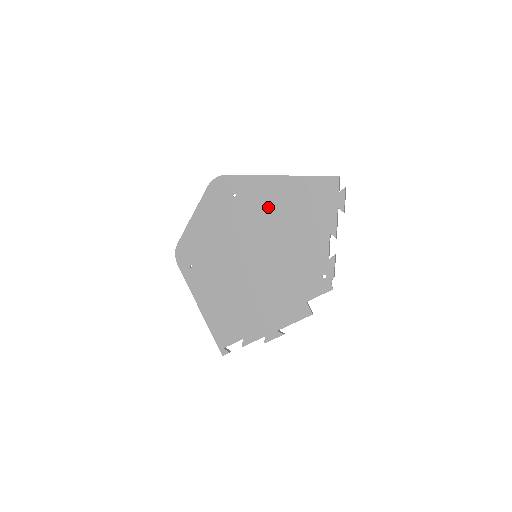
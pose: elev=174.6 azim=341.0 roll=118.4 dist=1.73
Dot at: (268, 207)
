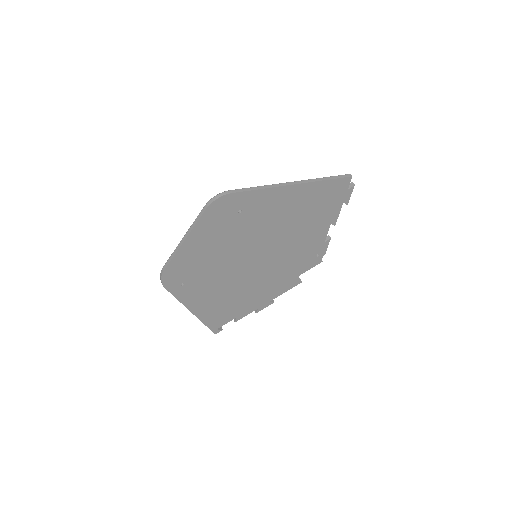
Dot at: (277, 215)
